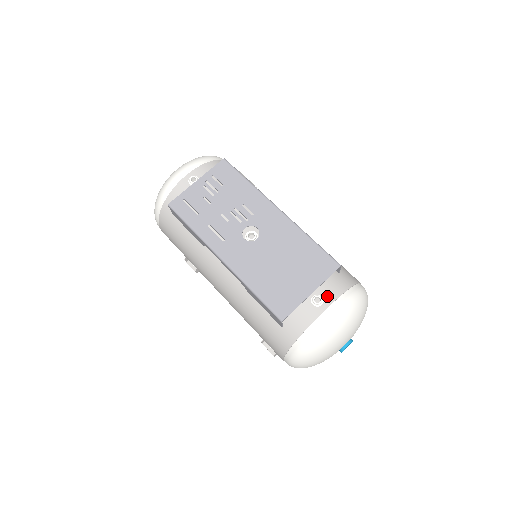
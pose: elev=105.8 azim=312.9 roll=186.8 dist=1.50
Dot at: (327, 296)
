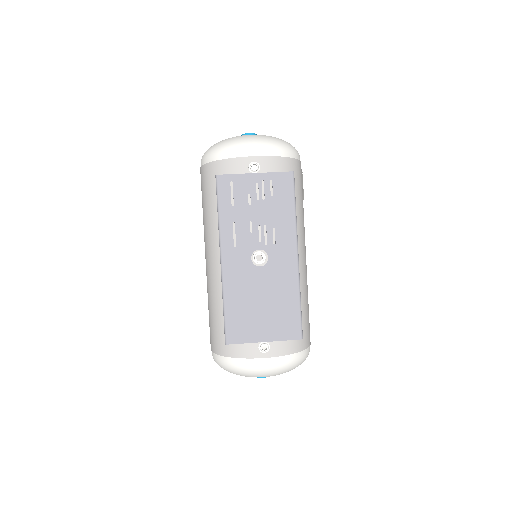
Dot at: (274, 349)
